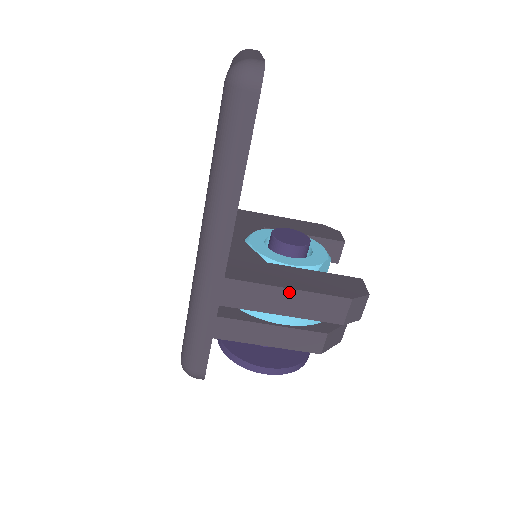
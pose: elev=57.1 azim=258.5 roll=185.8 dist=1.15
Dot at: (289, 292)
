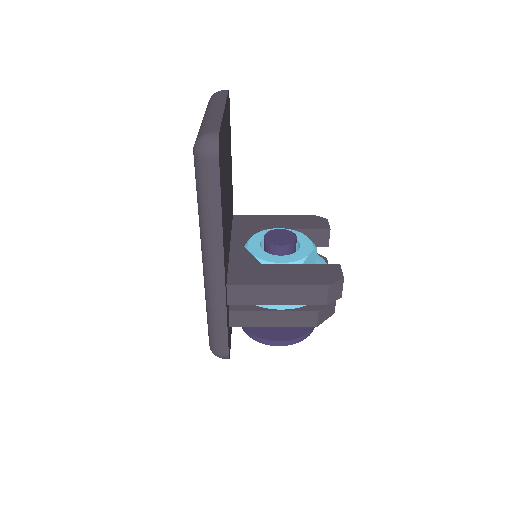
Dot at: (278, 288)
